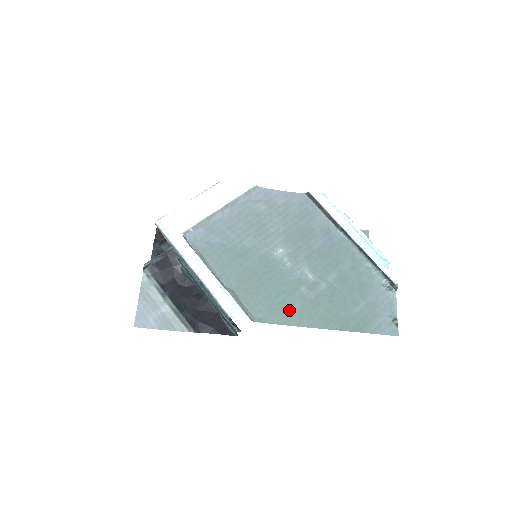
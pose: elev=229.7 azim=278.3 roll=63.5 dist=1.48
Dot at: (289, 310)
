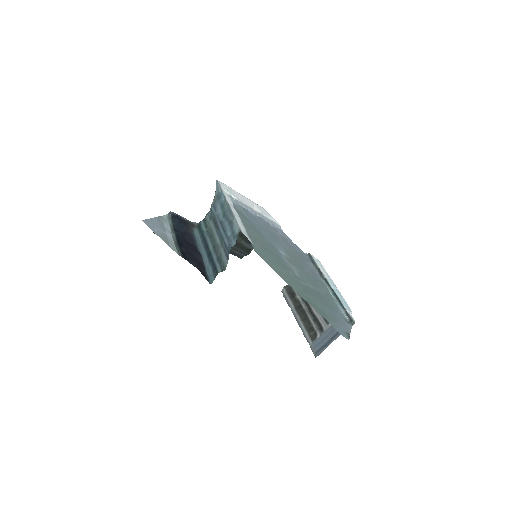
Dot at: (278, 268)
